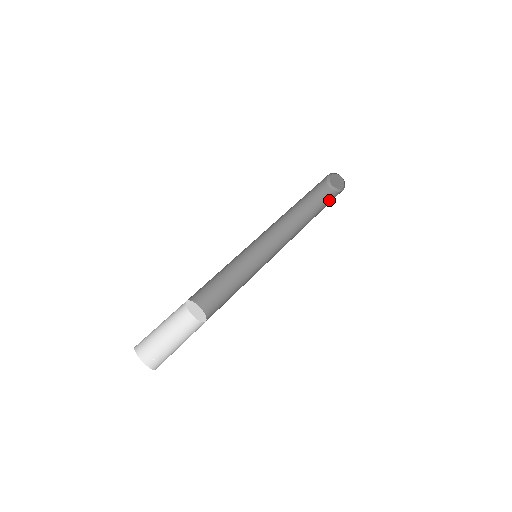
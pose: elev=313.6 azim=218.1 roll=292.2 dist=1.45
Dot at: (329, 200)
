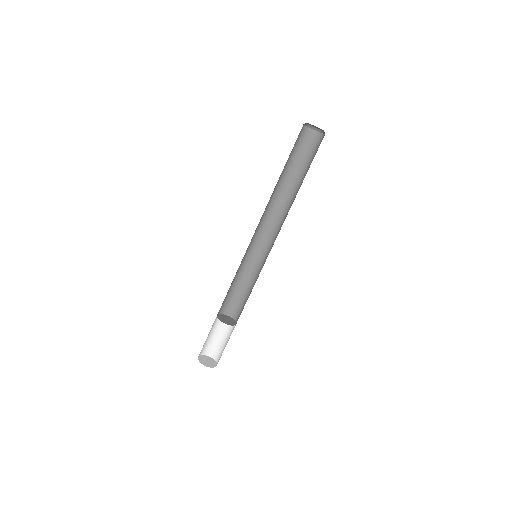
Dot at: (300, 145)
